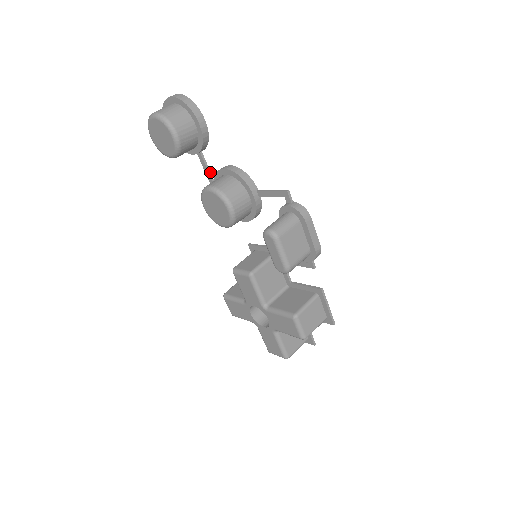
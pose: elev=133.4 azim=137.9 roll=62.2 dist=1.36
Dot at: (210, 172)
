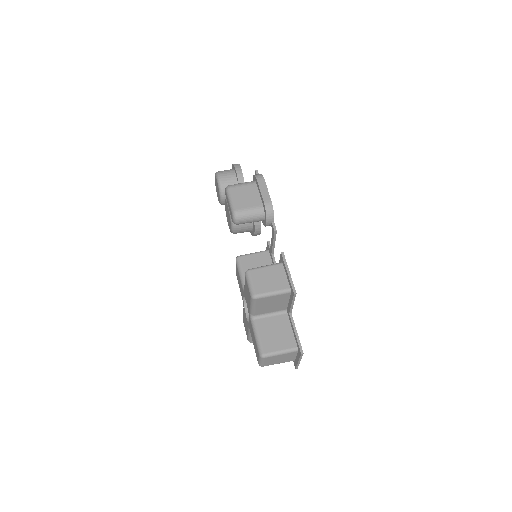
Dot at: occluded
